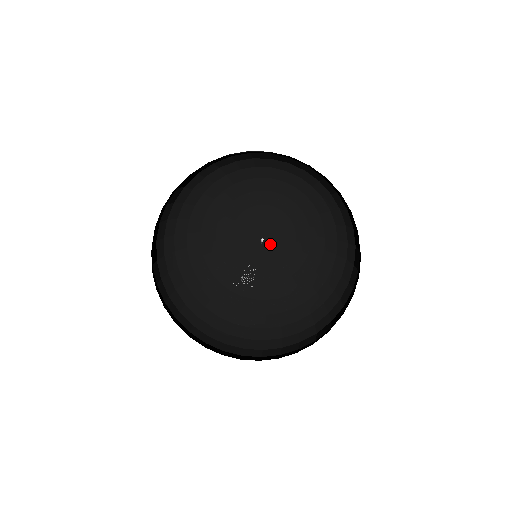
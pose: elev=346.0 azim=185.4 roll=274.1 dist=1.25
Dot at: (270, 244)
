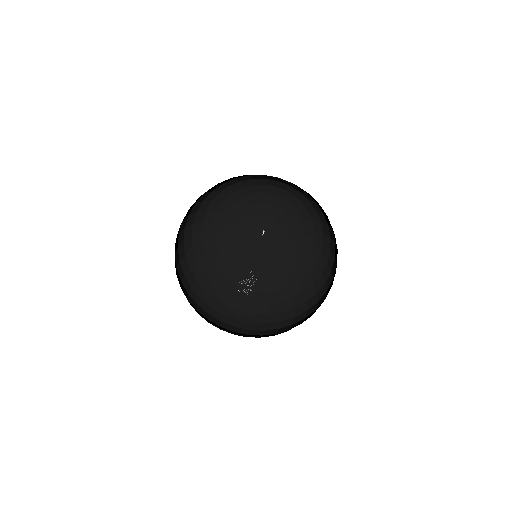
Dot at: (266, 234)
